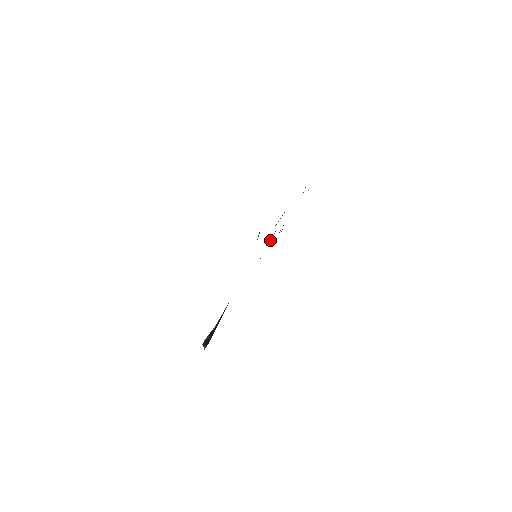
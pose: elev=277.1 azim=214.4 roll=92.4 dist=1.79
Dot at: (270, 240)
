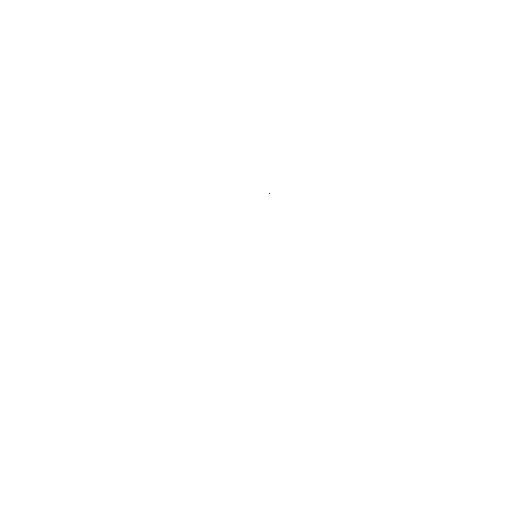
Dot at: occluded
